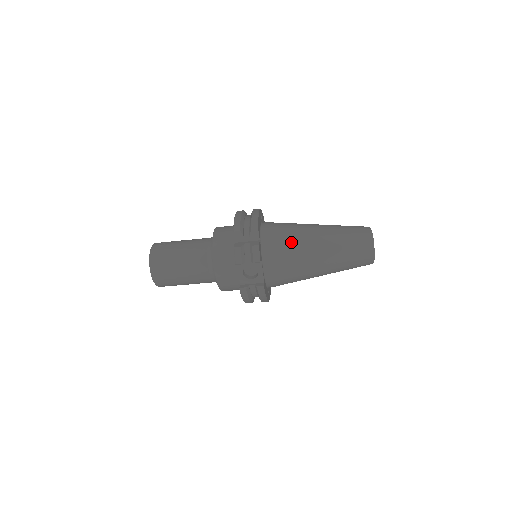
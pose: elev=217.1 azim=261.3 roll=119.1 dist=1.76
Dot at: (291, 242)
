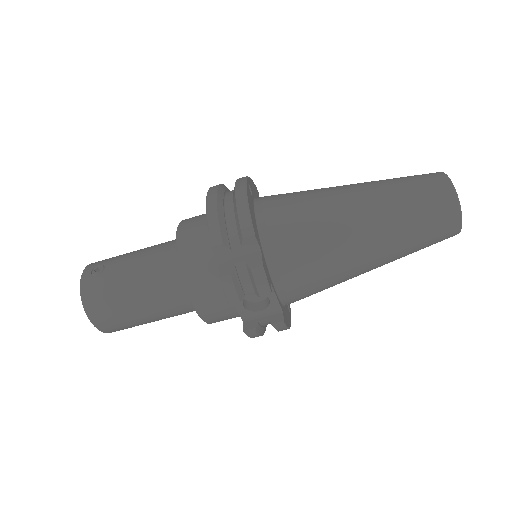
Dot at: (316, 238)
